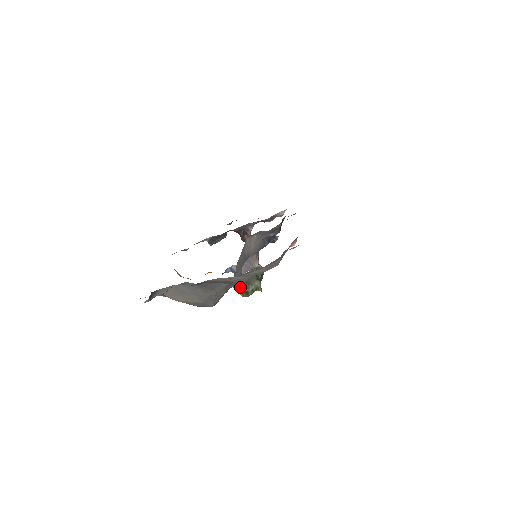
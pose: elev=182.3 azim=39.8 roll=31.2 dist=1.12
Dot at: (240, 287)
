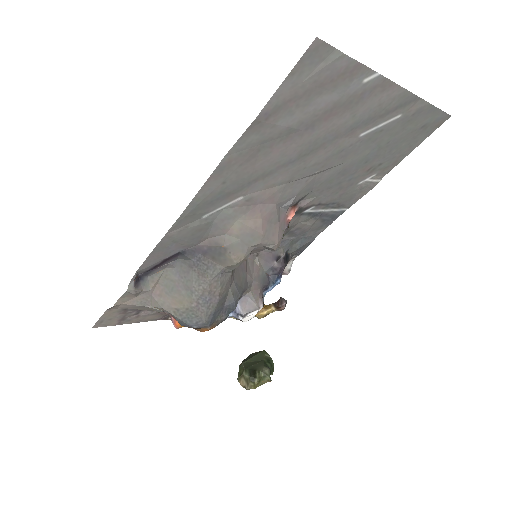
Dot at: (245, 374)
